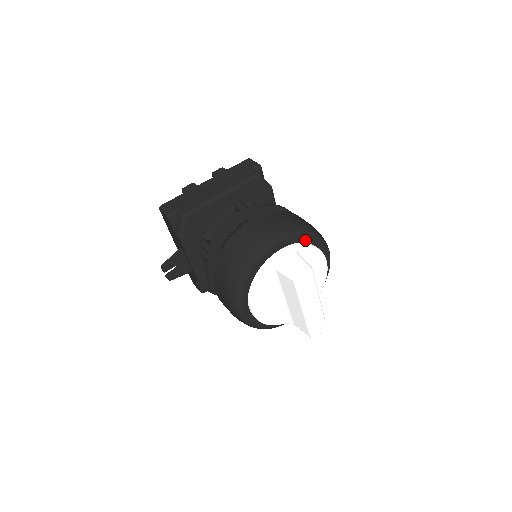
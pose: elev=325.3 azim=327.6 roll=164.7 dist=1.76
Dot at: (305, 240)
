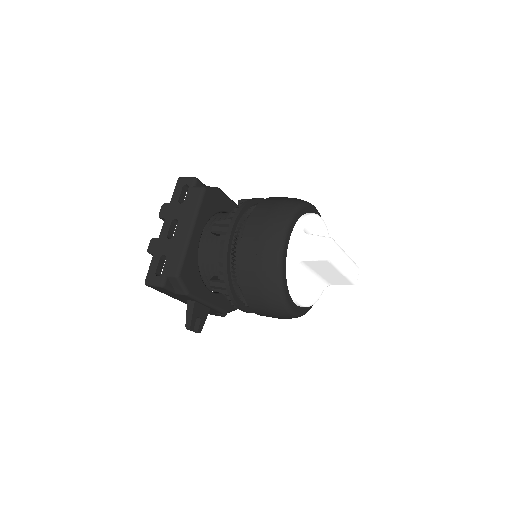
Dot at: (298, 216)
